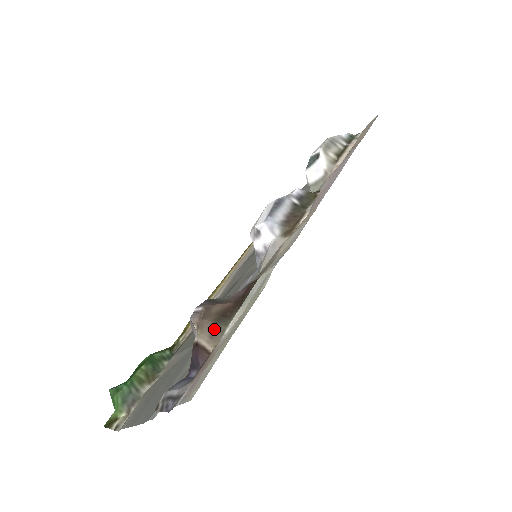
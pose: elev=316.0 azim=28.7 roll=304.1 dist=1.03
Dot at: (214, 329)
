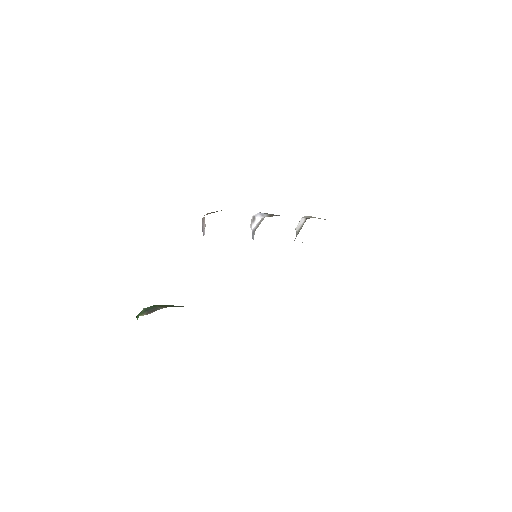
Dot at: occluded
